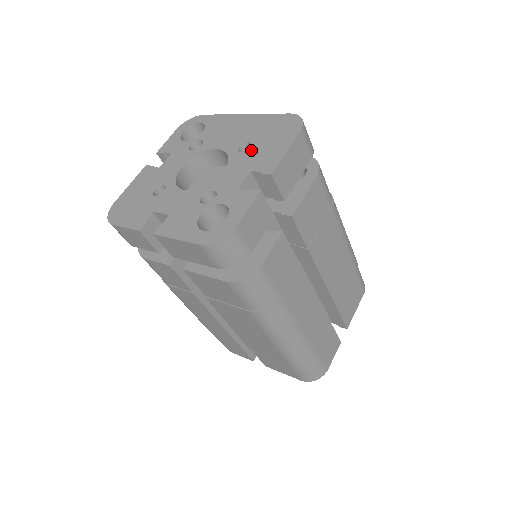
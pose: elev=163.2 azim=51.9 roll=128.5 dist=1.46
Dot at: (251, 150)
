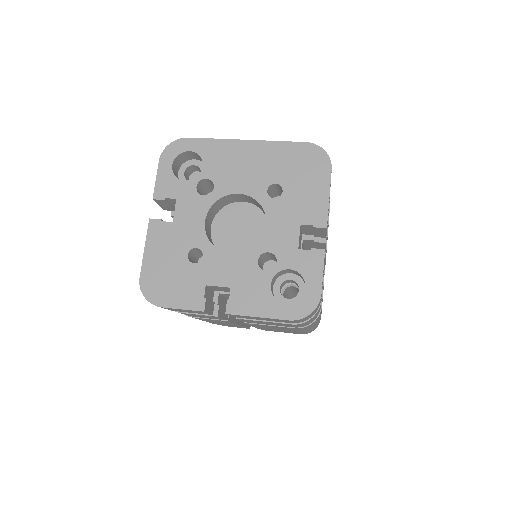
Dot at: (285, 195)
